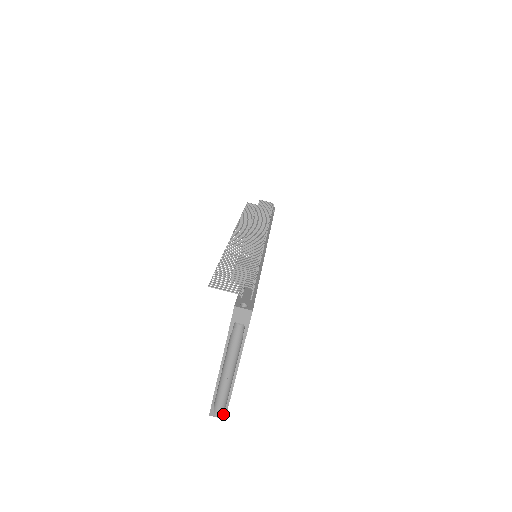
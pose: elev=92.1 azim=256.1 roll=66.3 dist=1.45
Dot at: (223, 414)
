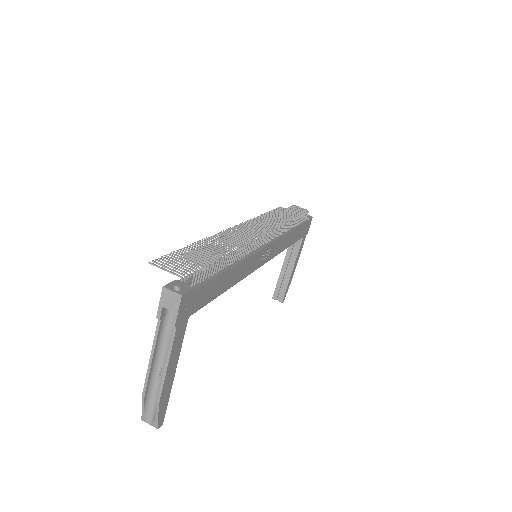
Dot at: (155, 421)
